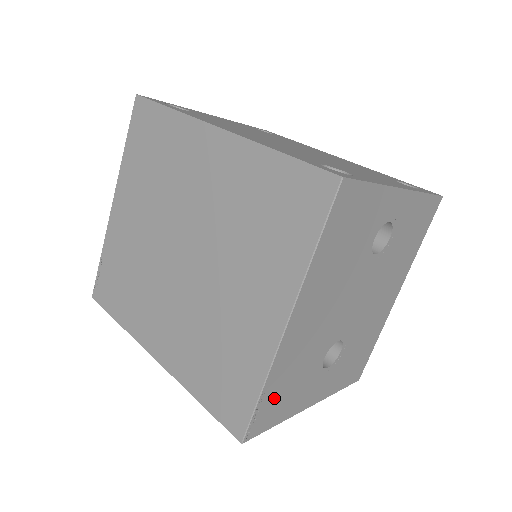
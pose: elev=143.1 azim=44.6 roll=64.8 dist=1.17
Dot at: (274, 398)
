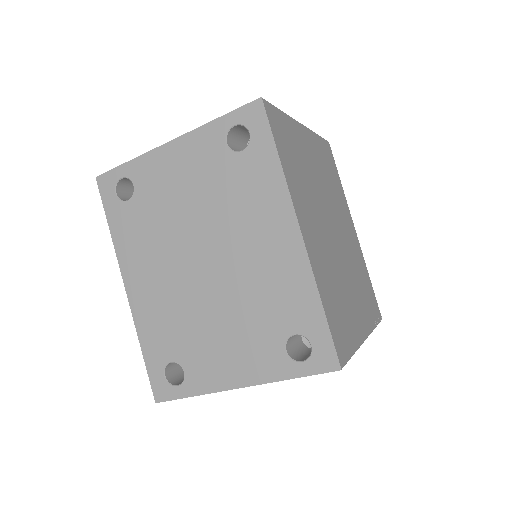
Dot at: occluded
